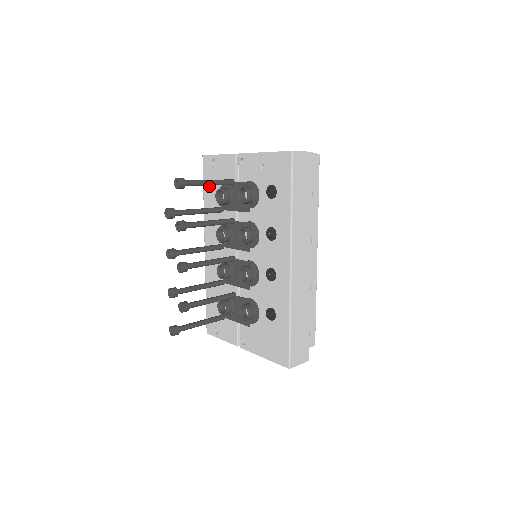
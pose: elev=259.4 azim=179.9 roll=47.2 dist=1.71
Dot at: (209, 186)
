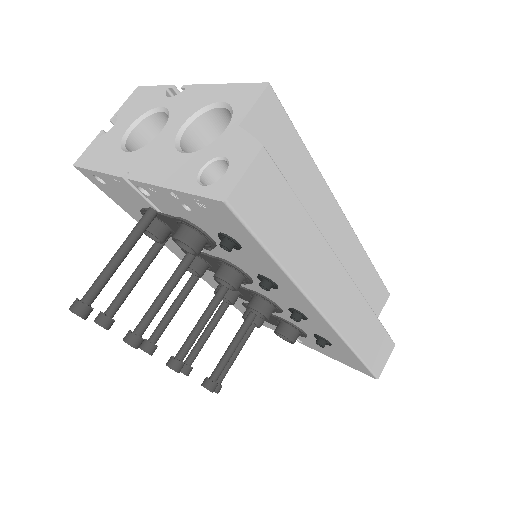
Dot at: (122, 204)
